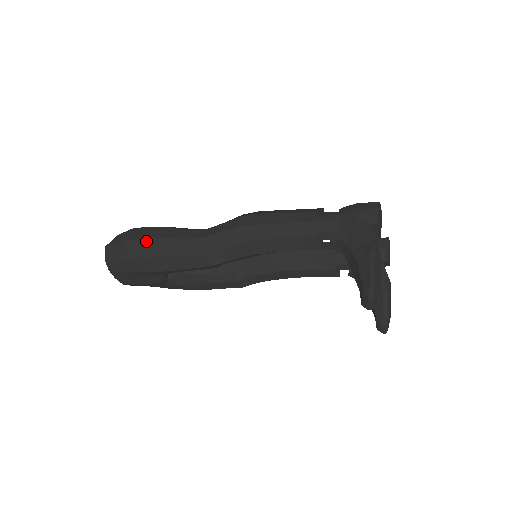
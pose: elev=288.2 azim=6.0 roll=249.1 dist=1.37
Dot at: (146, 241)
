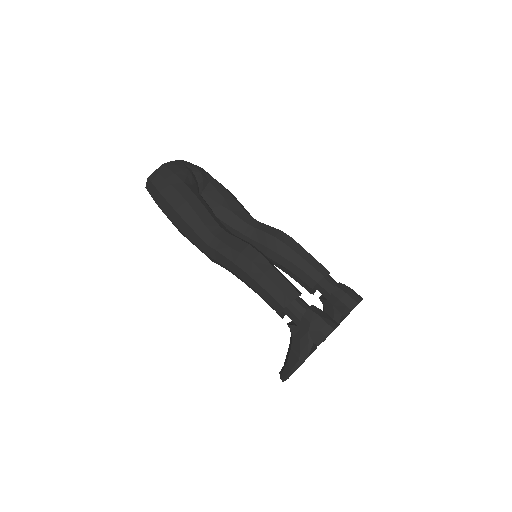
Dot at: (174, 211)
